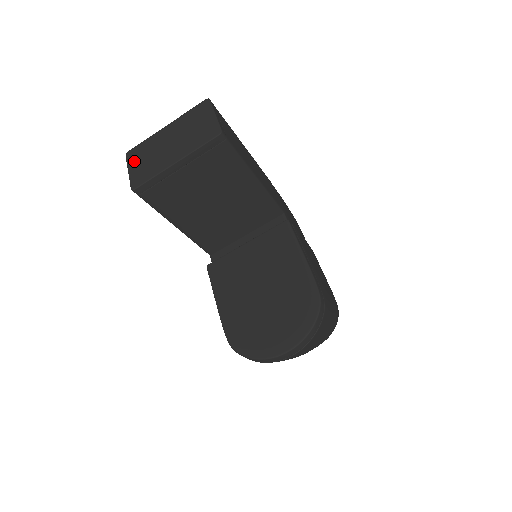
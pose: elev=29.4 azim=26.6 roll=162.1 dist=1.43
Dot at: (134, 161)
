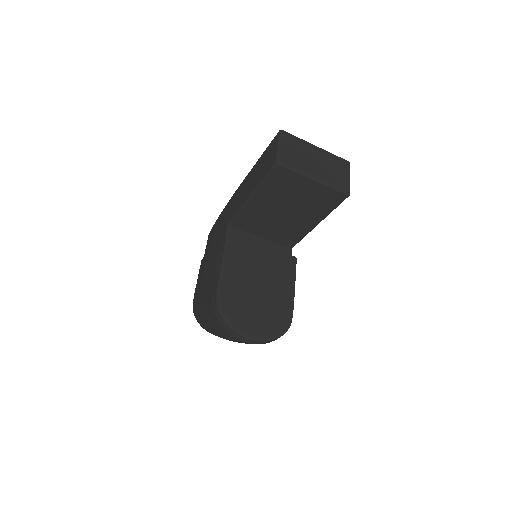
Dot at: (286, 143)
